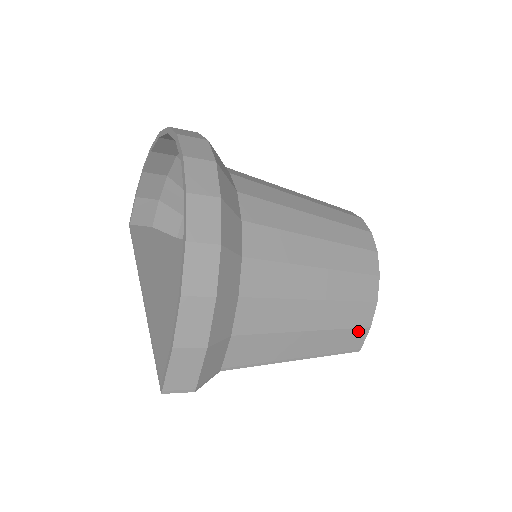
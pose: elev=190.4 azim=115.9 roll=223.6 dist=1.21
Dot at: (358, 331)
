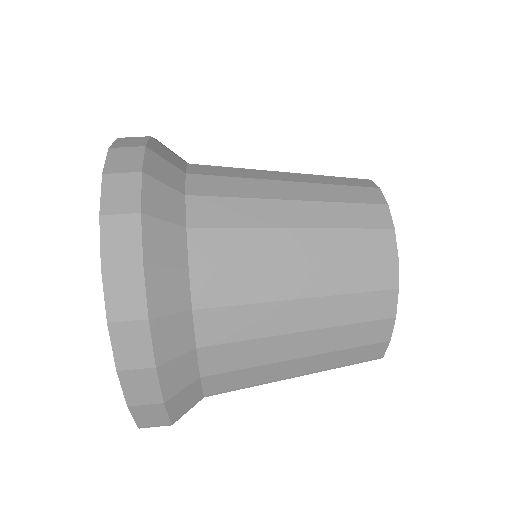
Dot at: (372, 346)
